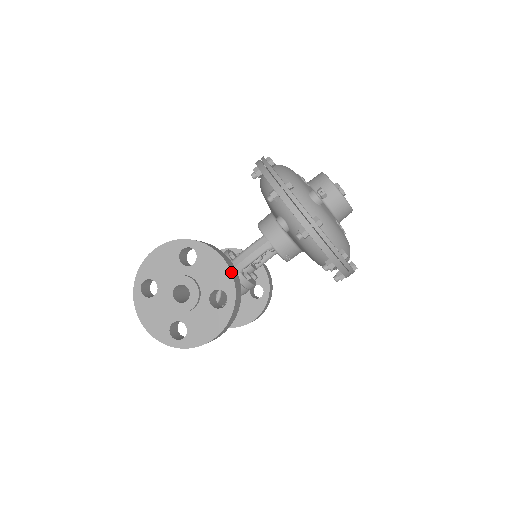
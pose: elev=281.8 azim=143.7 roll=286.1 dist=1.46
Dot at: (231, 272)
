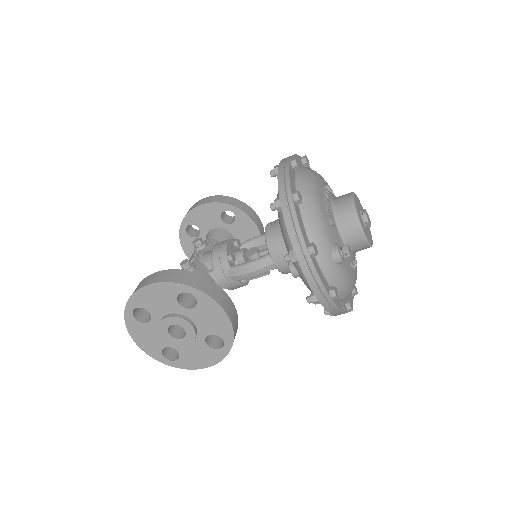
Dot at: (232, 325)
